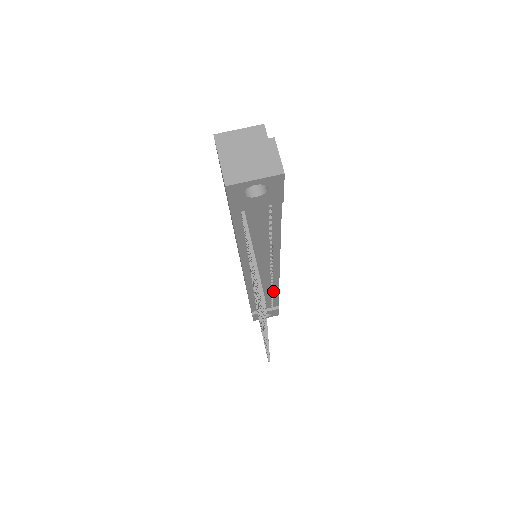
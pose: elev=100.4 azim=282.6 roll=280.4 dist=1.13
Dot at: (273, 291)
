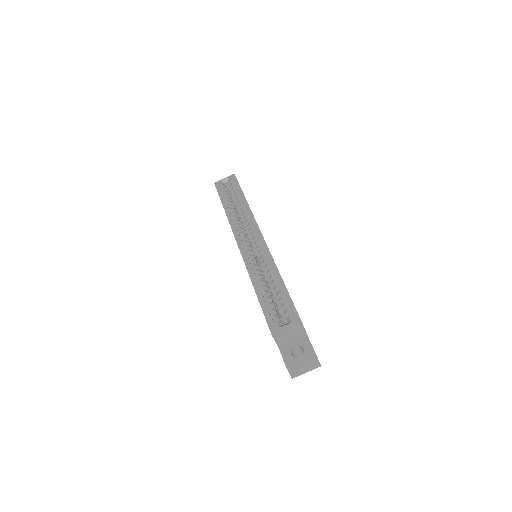
Dot at: occluded
